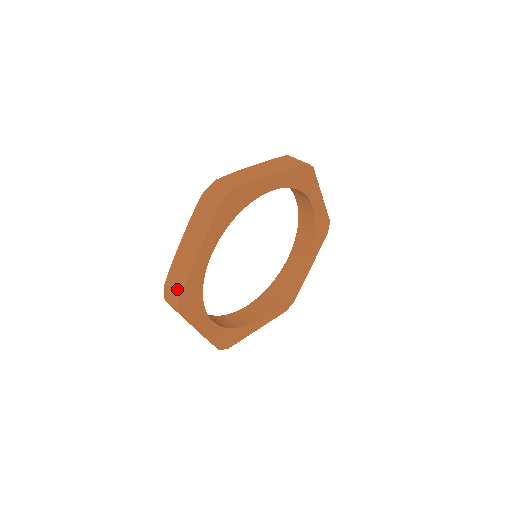
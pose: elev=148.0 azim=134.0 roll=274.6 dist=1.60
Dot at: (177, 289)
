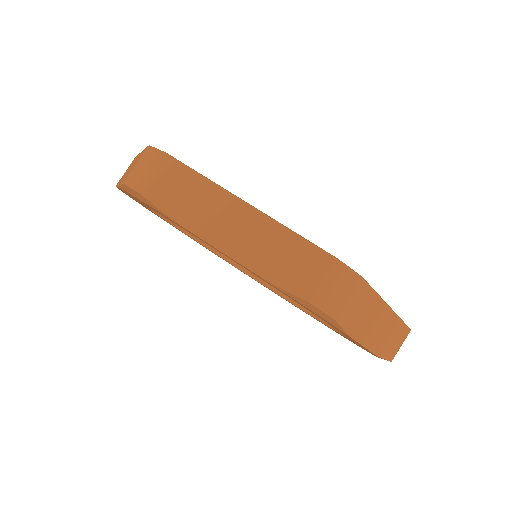
Dot at: (140, 156)
